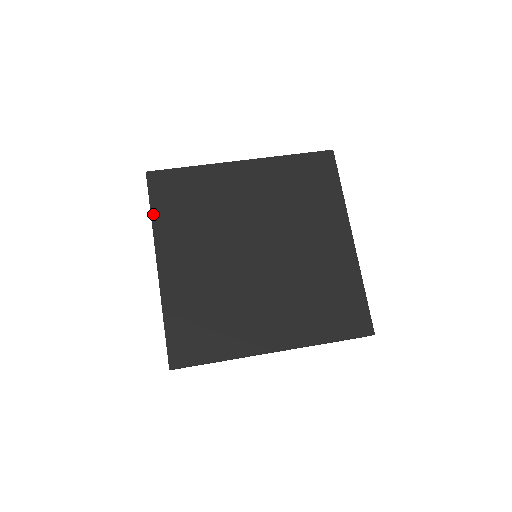
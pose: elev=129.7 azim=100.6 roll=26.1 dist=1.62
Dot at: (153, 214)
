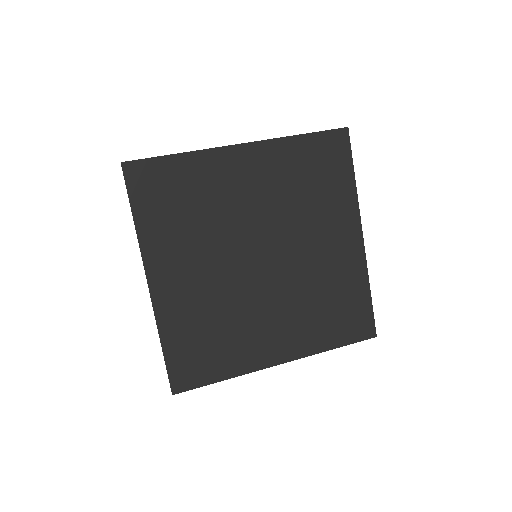
Dot at: (136, 220)
